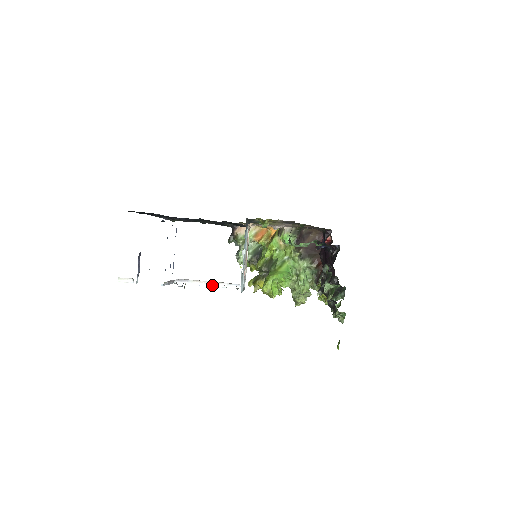
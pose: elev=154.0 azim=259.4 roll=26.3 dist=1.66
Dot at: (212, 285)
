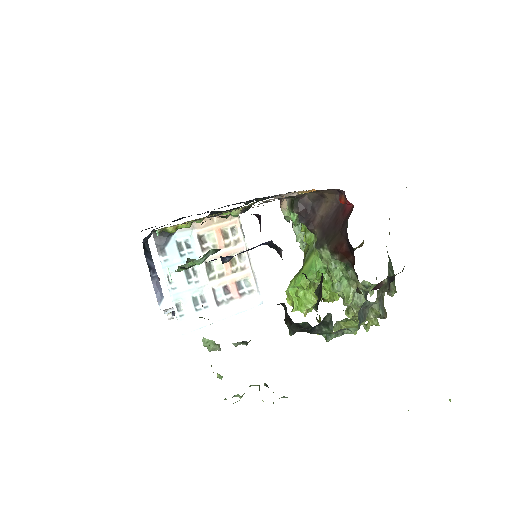
Dot at: occluded
